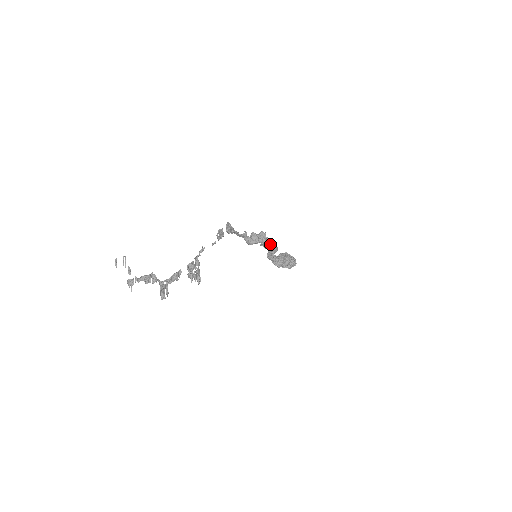
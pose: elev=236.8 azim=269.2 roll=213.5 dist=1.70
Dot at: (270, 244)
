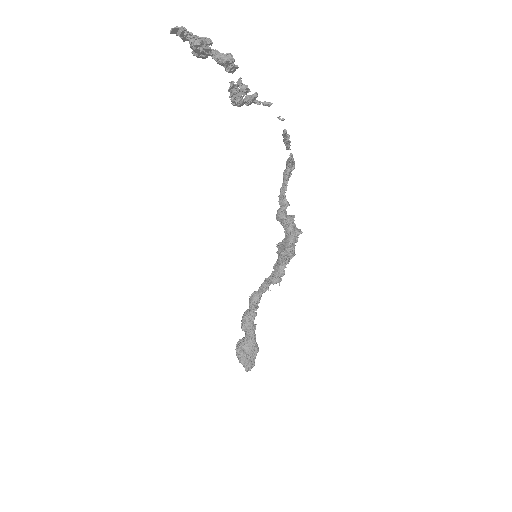
Dot at: (293, 245)
